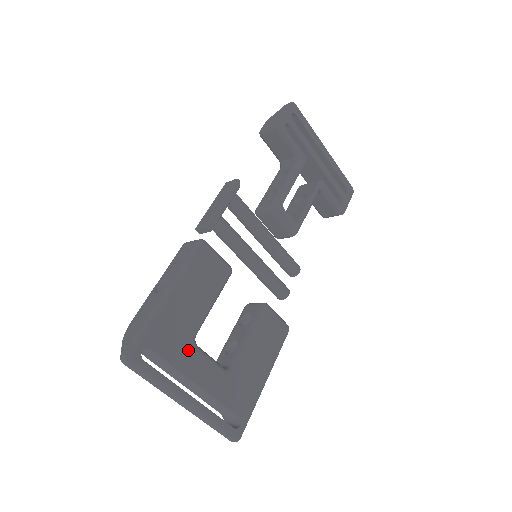
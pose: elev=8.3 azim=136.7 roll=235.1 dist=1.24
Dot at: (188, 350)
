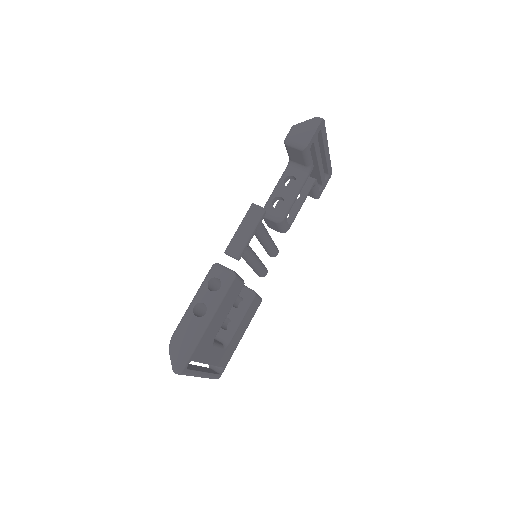
Dot at: (210, 349)
